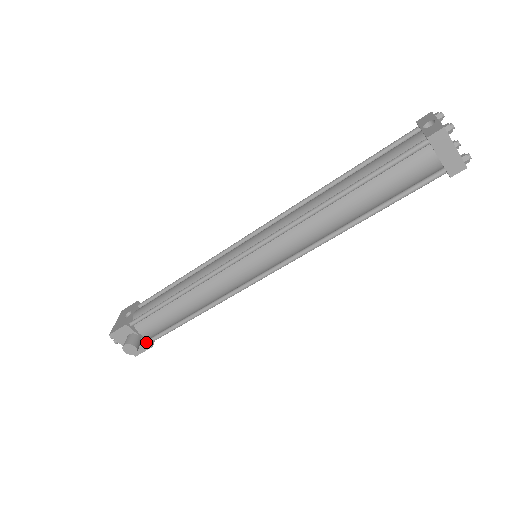
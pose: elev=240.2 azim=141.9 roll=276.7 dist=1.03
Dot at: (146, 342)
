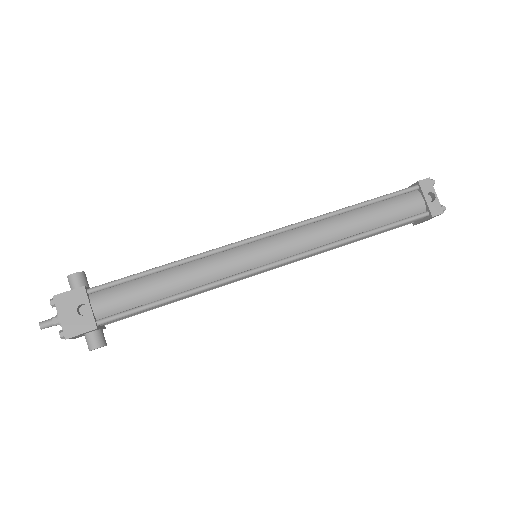
Dot at: occluded
